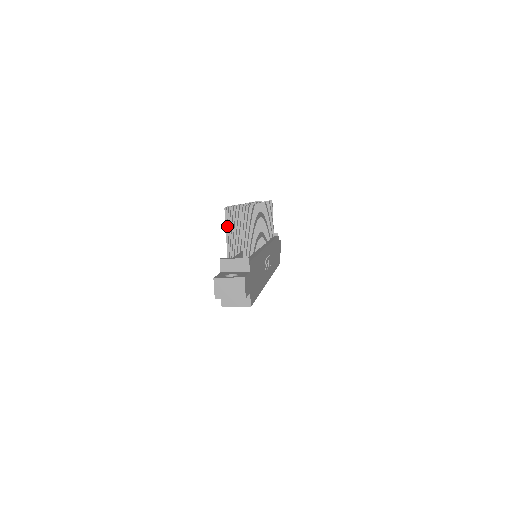
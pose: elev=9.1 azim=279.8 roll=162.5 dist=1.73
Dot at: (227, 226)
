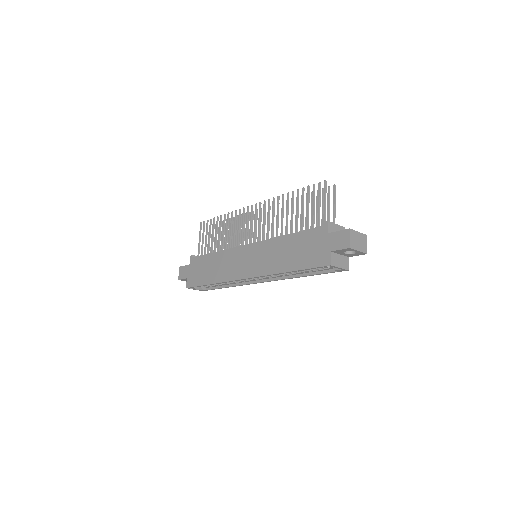
Dot at: occluded
